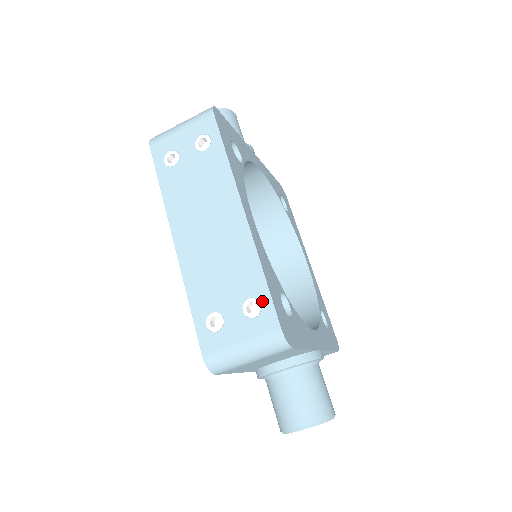
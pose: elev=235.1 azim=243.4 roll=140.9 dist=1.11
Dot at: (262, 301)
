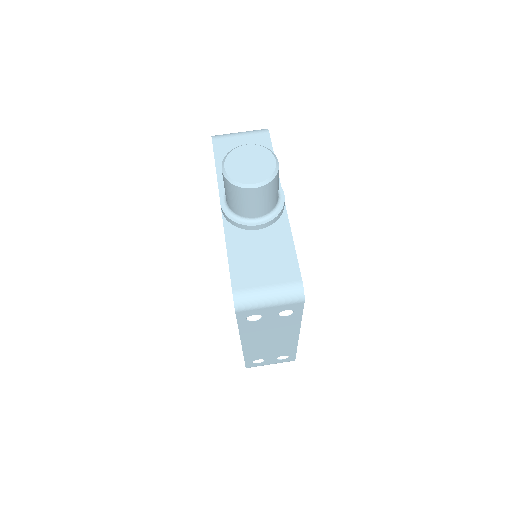
Dot at: occluded
